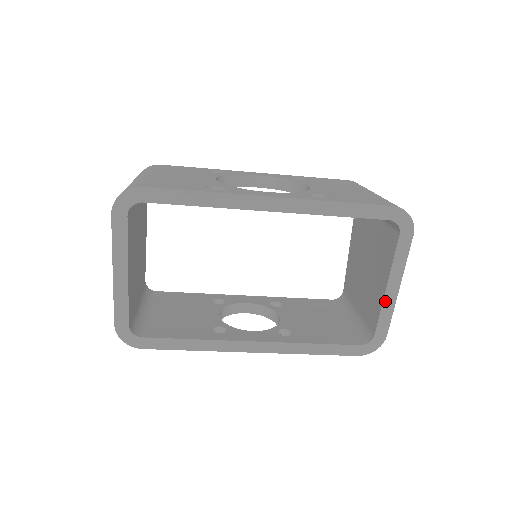
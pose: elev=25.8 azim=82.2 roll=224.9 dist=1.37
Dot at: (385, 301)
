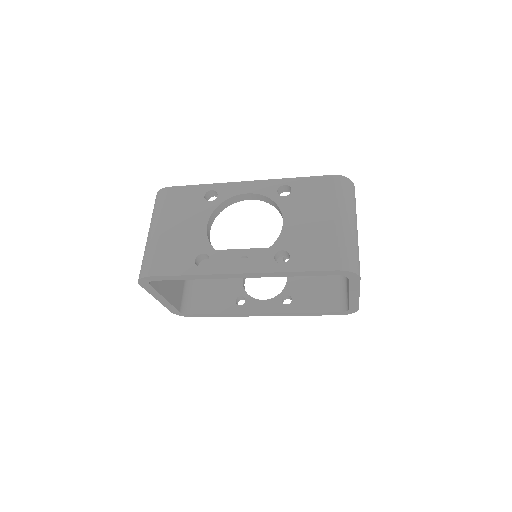
Dot at: (350, 299)
